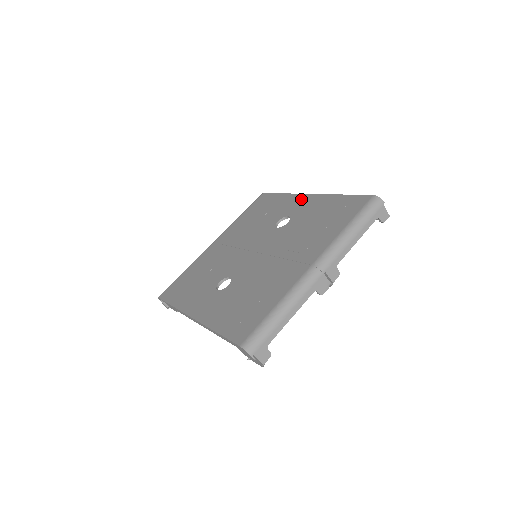
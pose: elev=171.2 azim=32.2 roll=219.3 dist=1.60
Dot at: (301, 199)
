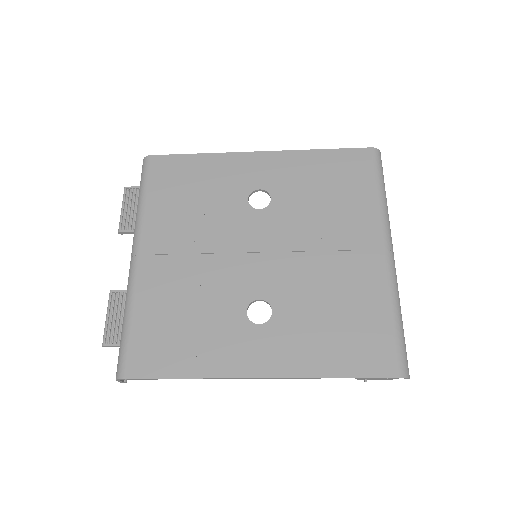
Dot at: (253, 161)
